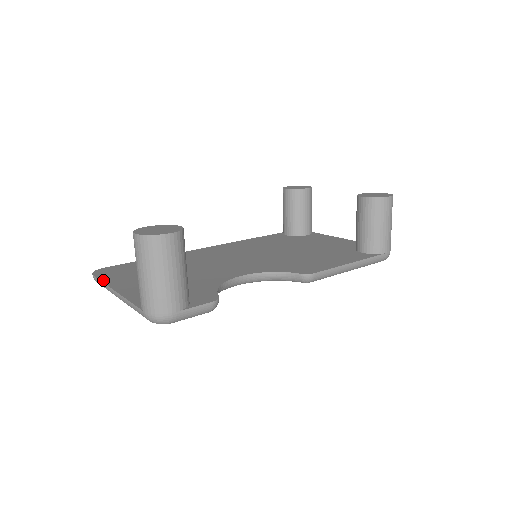
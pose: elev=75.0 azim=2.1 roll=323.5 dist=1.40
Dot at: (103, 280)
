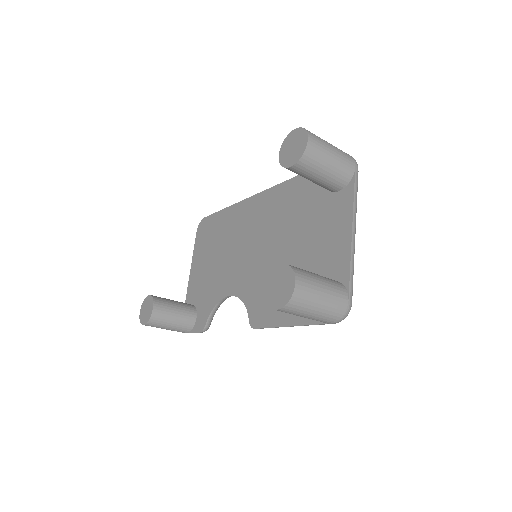
Dot at: (194, 249)
